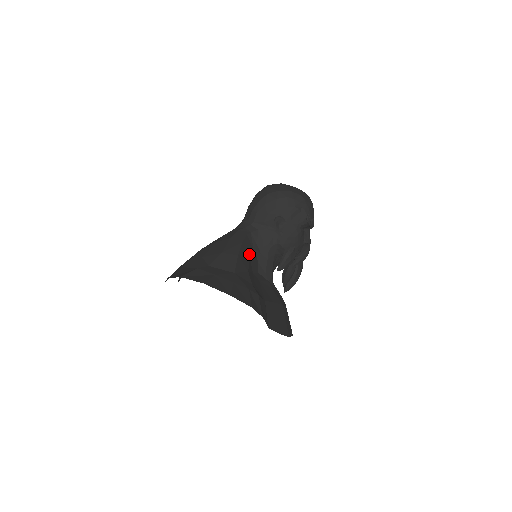
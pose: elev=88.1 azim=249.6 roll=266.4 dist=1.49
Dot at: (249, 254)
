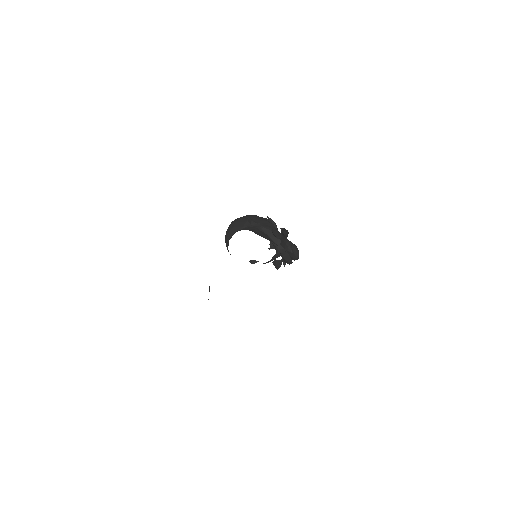
Dot at: occluded
